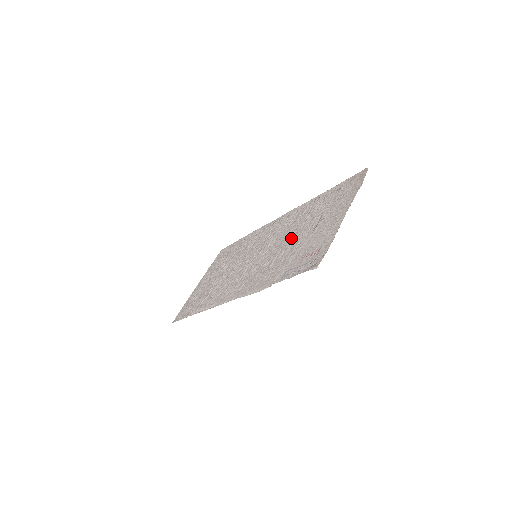
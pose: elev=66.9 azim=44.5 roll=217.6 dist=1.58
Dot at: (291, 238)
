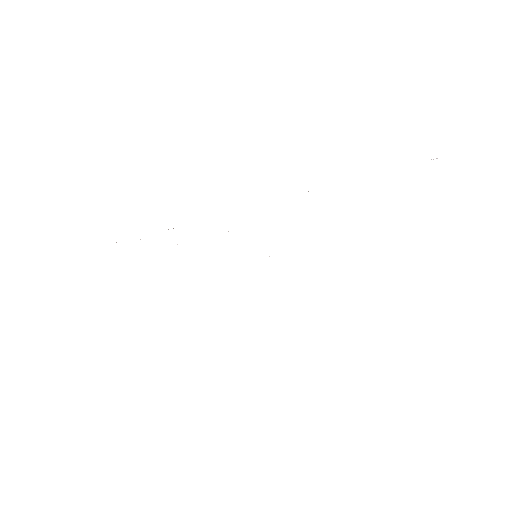
Dot at: occluded
